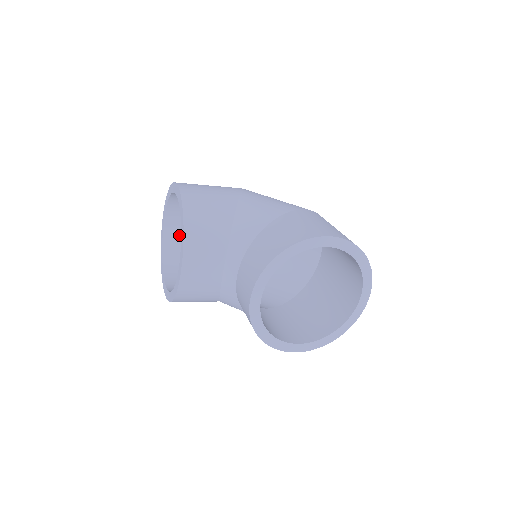
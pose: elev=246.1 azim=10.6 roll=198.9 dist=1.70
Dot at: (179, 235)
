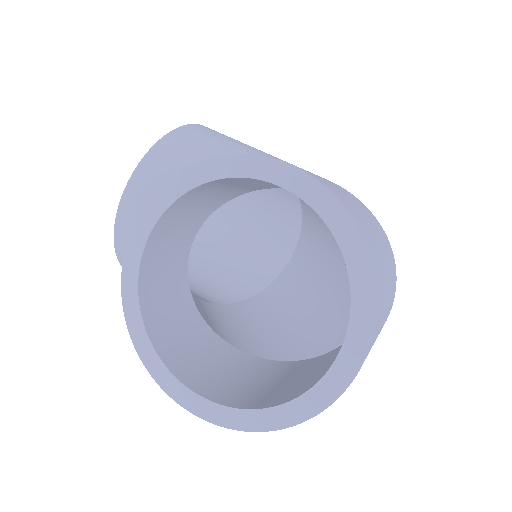
Dot at: (218, 229)
